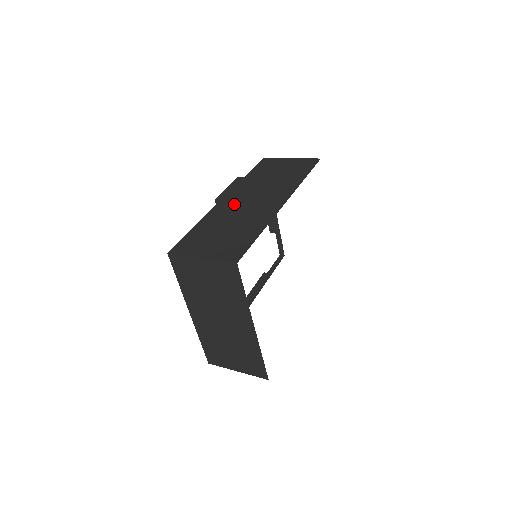
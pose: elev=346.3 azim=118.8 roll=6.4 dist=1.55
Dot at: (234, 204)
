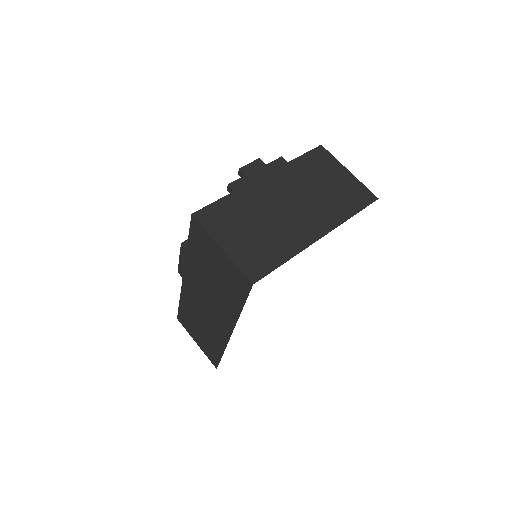
Dot at: (194, 297)
